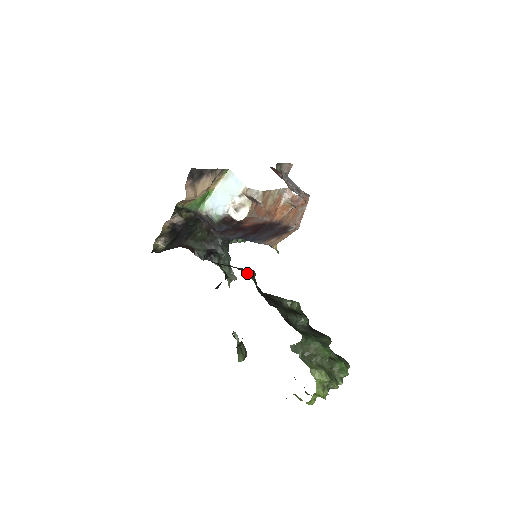
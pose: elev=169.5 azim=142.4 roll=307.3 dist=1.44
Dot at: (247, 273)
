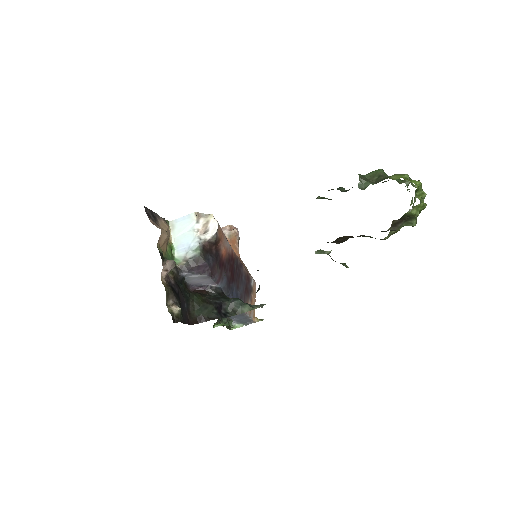
Dot at: occluded
